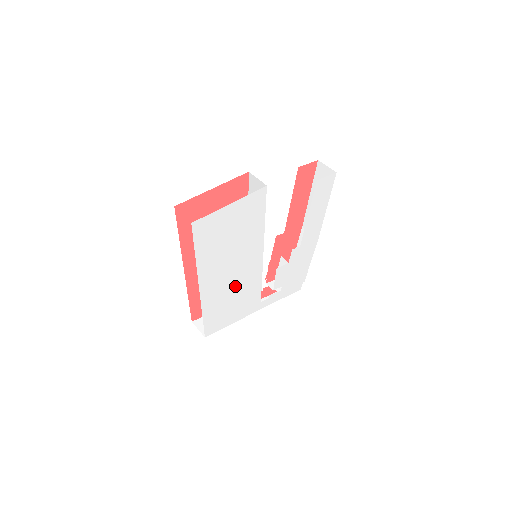
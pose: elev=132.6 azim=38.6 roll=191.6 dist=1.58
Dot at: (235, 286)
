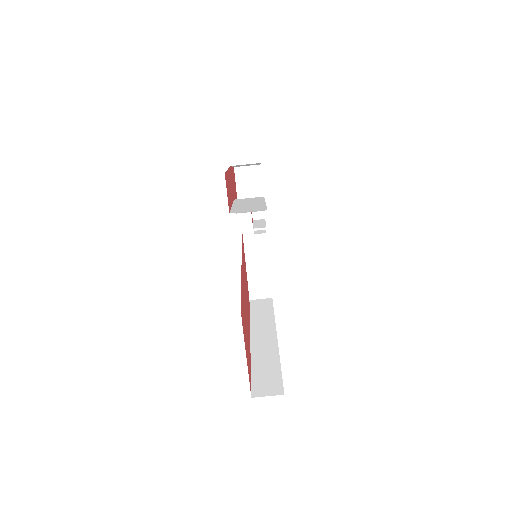
Dot at: occluded
